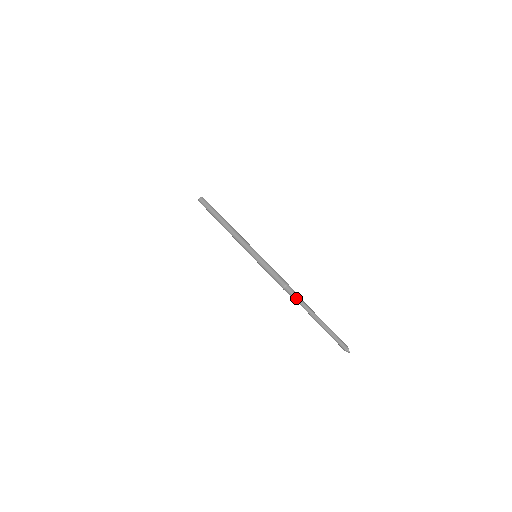
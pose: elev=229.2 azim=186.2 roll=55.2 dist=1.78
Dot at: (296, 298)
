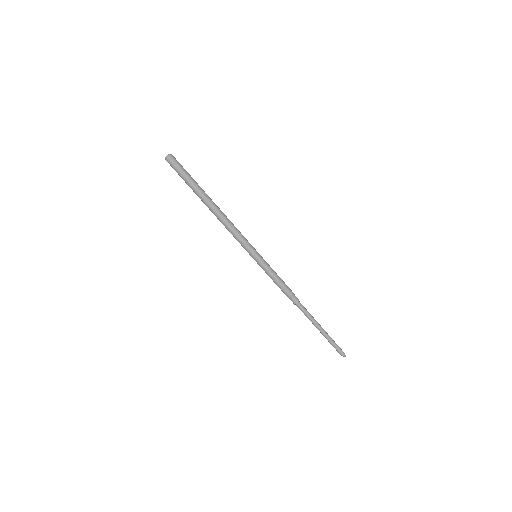
Dot at: (302, 309)
